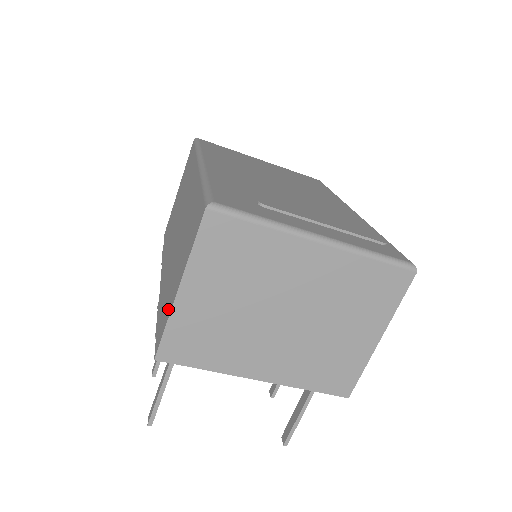
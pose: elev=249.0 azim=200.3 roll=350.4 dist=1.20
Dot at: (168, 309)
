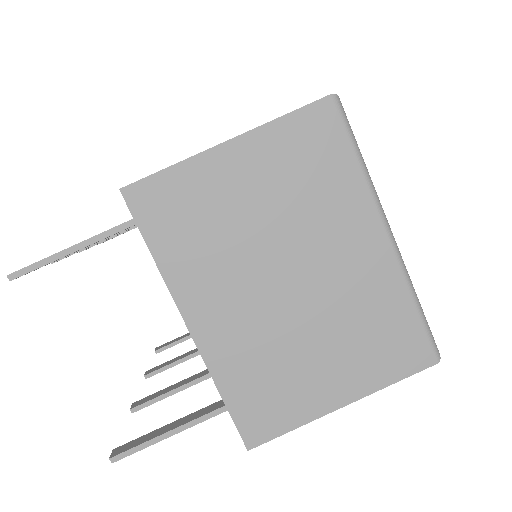
Dot at: occluded
